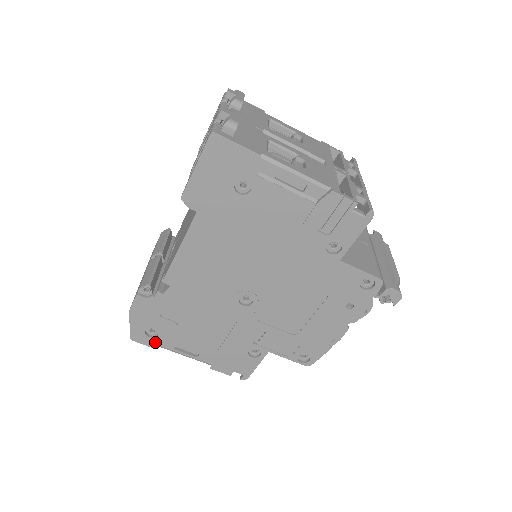
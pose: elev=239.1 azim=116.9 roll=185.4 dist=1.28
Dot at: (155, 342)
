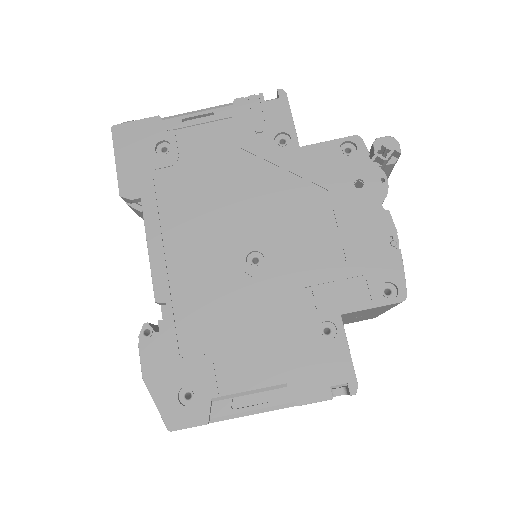
Dot at: (200, 411)
